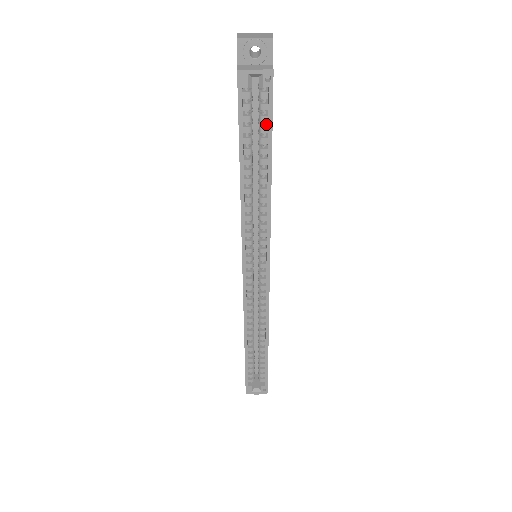
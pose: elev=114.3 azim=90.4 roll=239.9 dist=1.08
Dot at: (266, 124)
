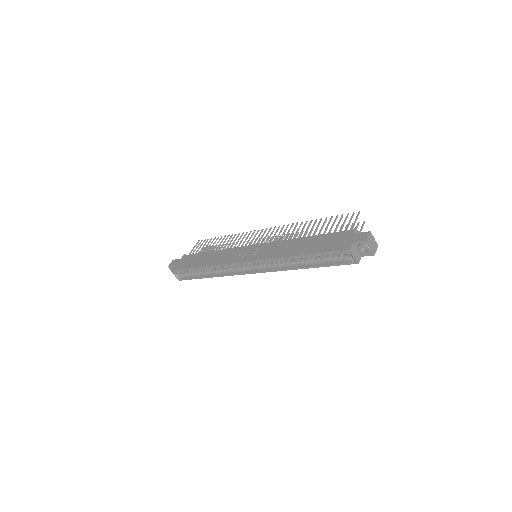
Dot at: occluded
